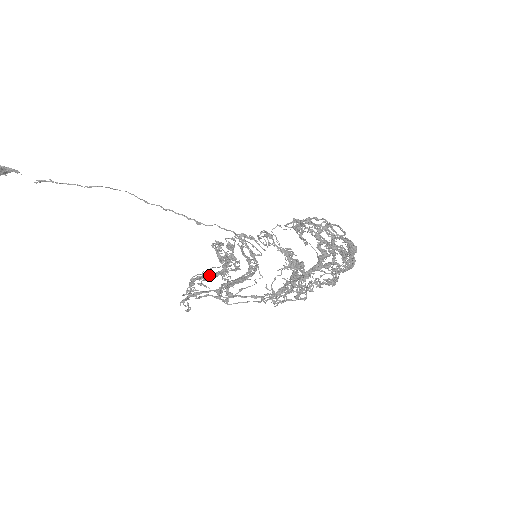
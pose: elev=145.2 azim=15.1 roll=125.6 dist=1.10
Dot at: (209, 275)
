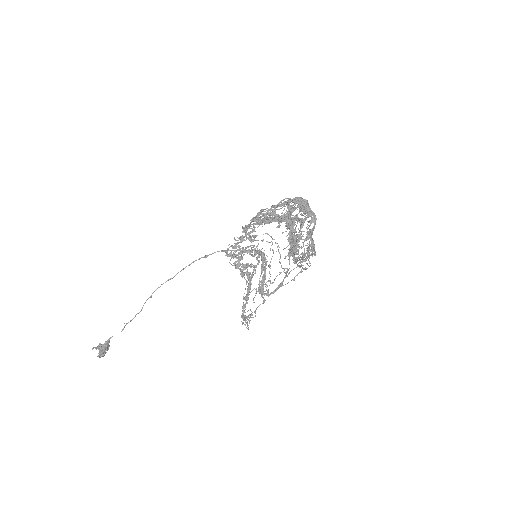
Dot at: (246, 296)
